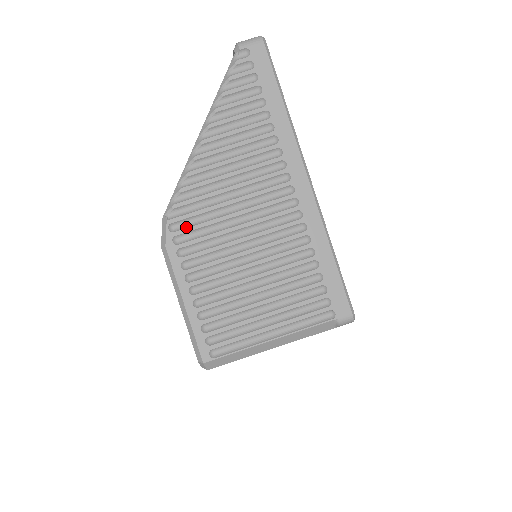
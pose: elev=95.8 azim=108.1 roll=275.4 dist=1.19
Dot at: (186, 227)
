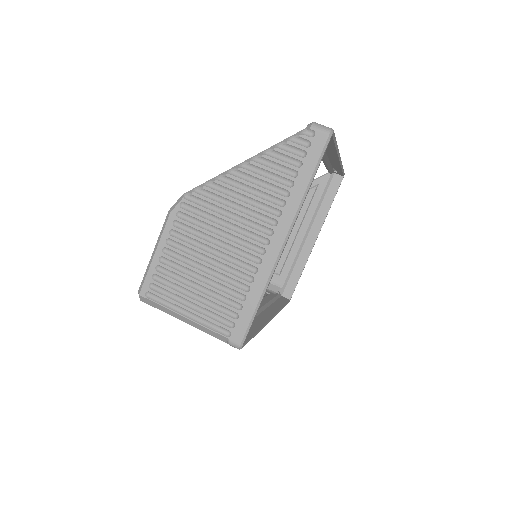
Dot at: (190, 211)
